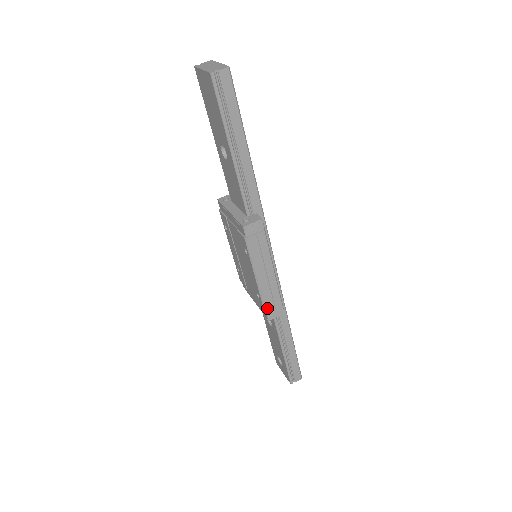
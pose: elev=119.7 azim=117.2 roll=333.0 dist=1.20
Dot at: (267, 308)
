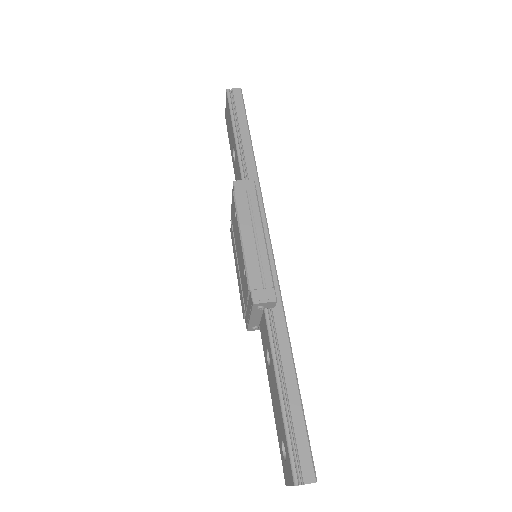
Dot at: (252, 283)
